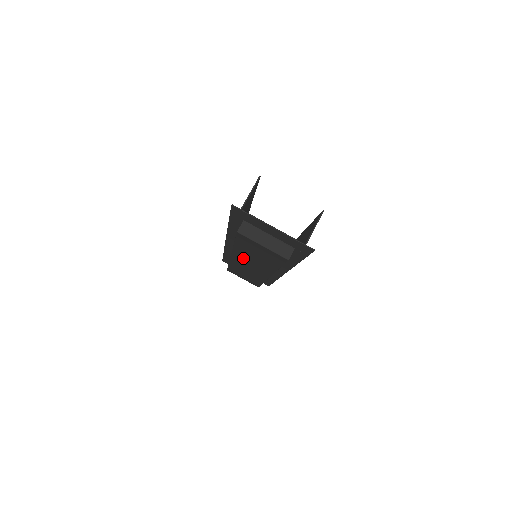
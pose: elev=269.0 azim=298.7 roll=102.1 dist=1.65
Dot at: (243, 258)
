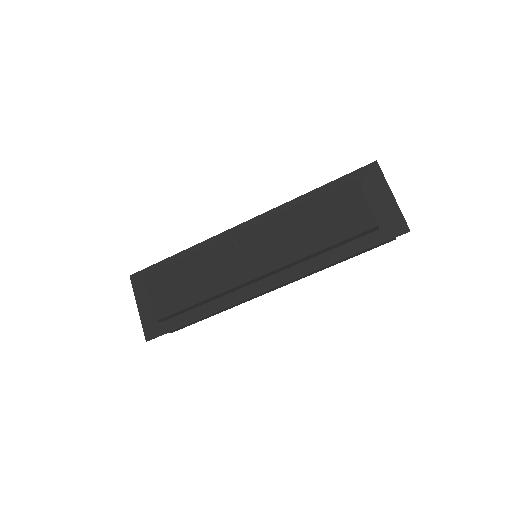
Dot at: (269, 234)
